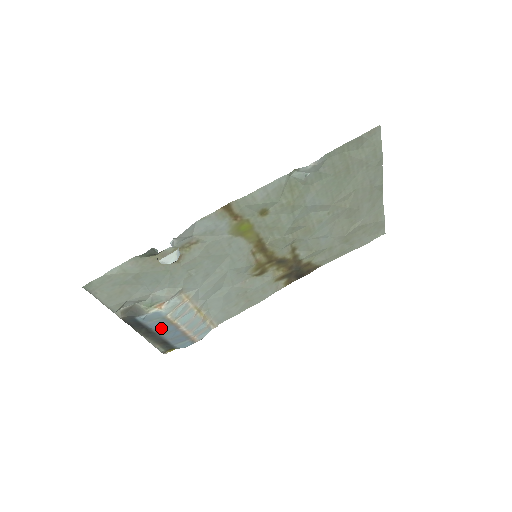
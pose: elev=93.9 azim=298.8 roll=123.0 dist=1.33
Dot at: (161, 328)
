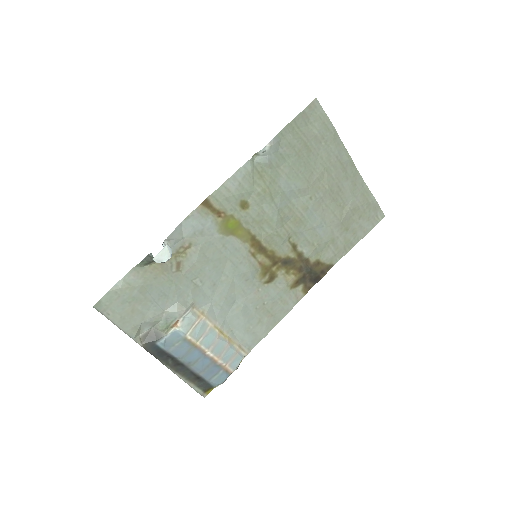
Dot at: (186, 355)
